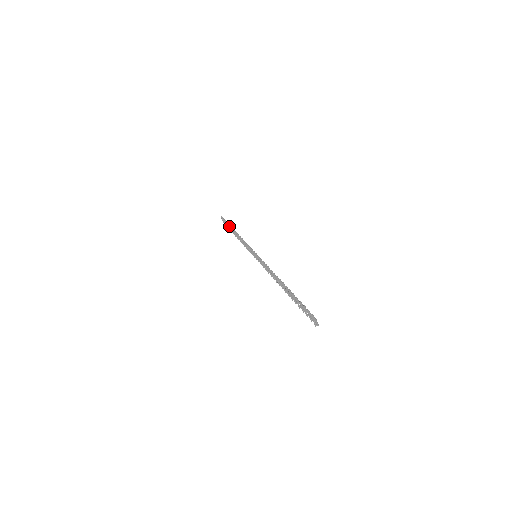
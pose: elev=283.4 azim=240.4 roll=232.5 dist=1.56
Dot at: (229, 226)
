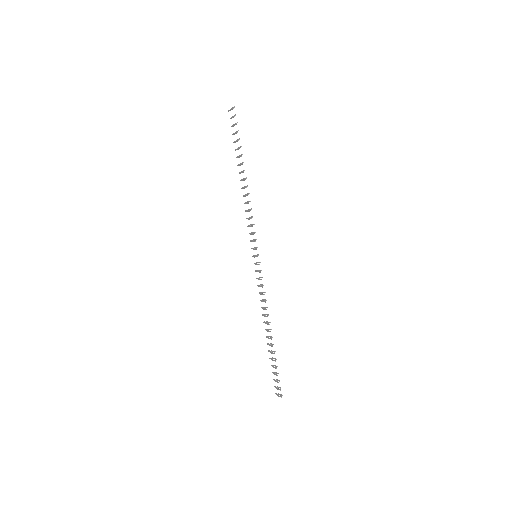
Dot at: (271, 359)
